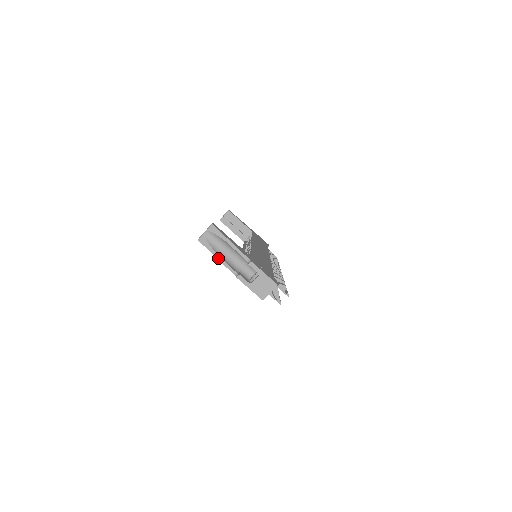
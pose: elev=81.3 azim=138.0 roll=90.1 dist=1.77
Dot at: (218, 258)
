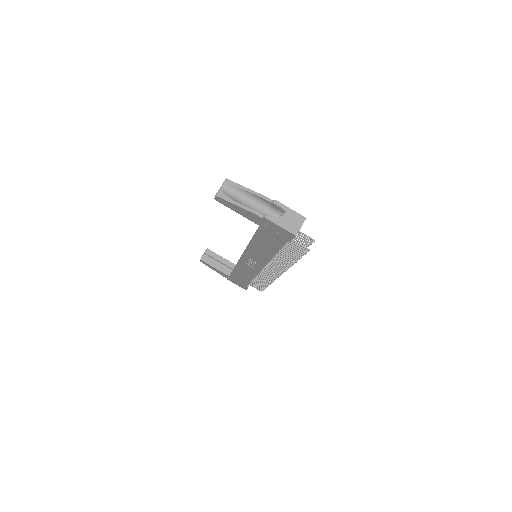
Dot at: (241, 206)
